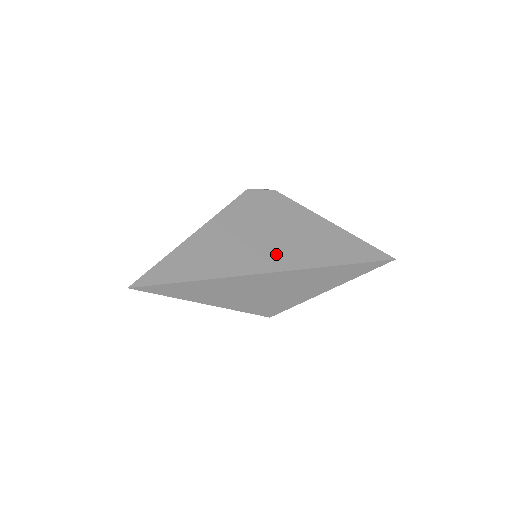
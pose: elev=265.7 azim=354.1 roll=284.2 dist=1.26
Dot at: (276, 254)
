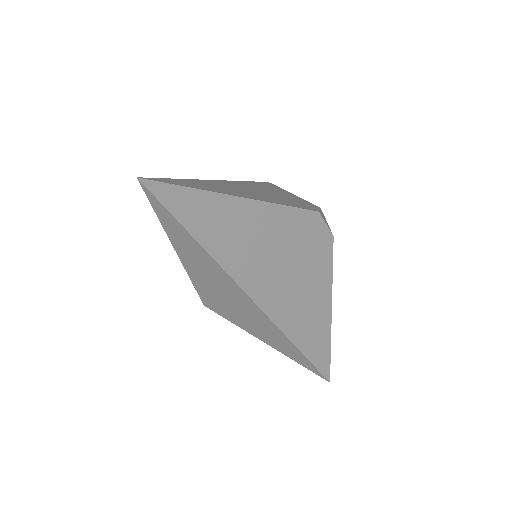
Dot at: (270, 286)
